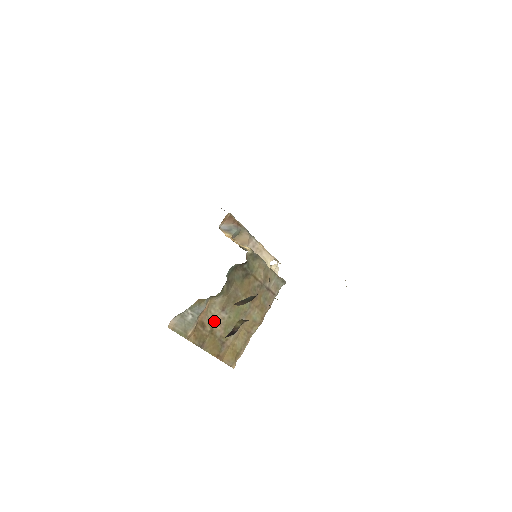
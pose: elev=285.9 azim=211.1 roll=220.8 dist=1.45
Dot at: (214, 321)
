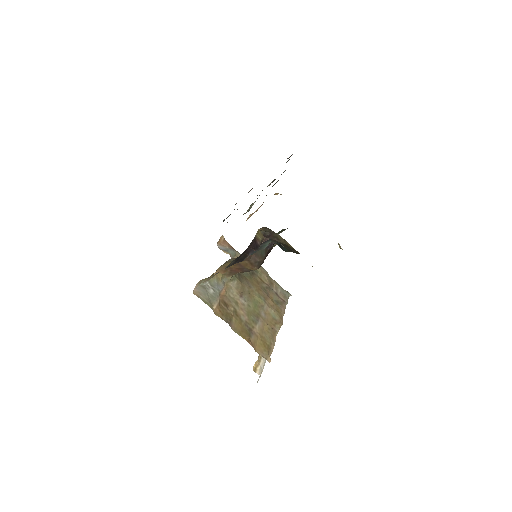
Dot at: (235, 304)
